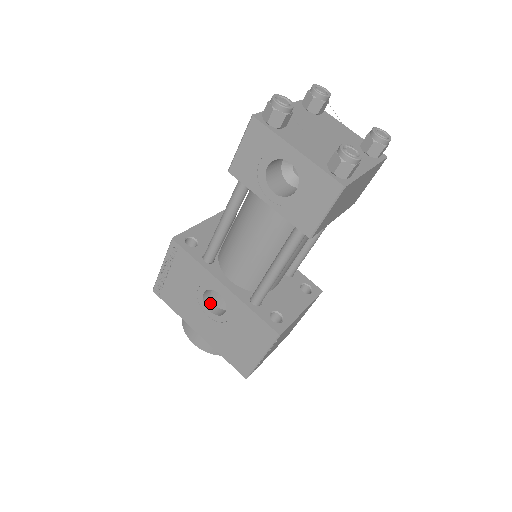
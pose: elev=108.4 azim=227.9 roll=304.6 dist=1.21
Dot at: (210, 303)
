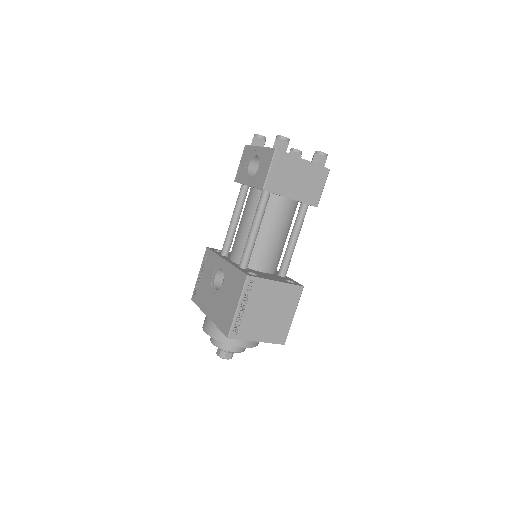
Dot at: (219, 288)
